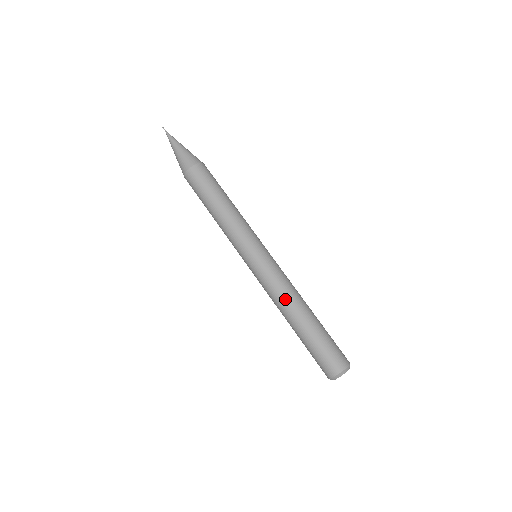
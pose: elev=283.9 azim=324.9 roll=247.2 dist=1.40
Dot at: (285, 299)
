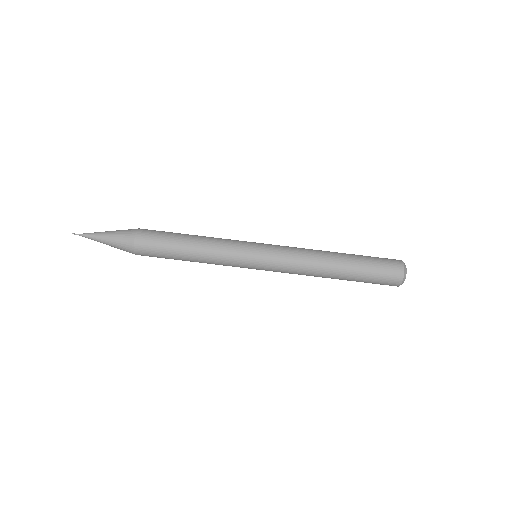
Dot at: (311, 275)
